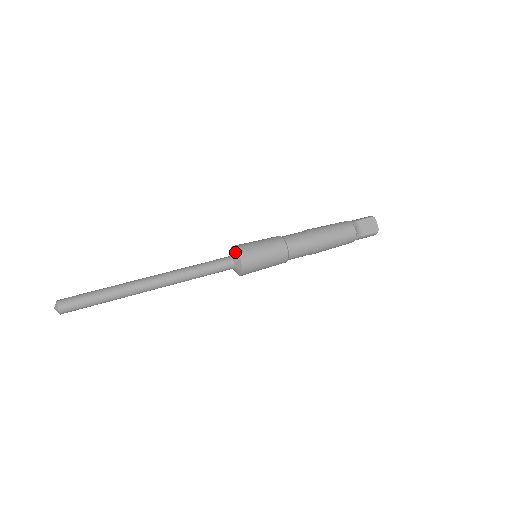
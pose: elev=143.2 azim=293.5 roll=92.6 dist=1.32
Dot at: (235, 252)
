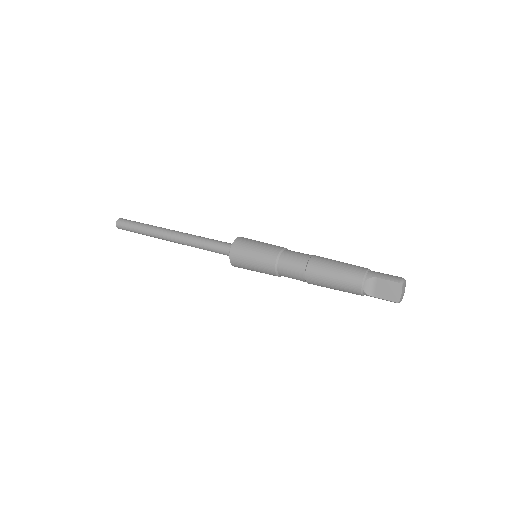
Dot at: (231, 246)
